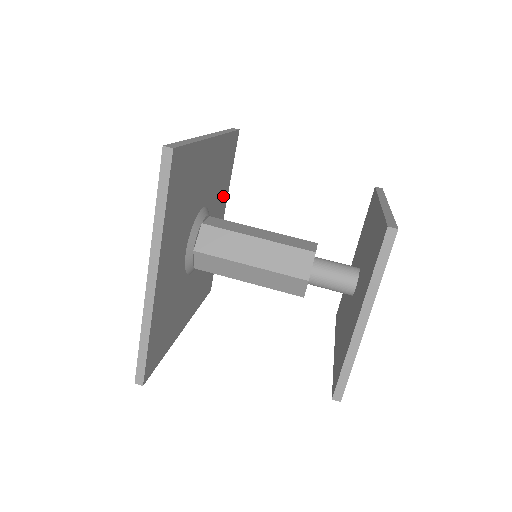
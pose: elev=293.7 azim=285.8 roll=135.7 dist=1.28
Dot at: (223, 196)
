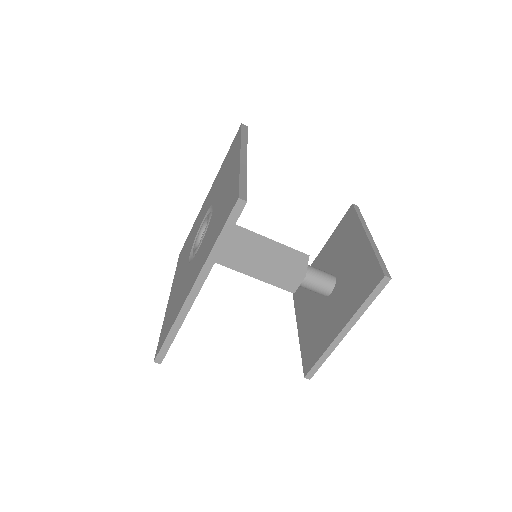
Dot at: occluded
